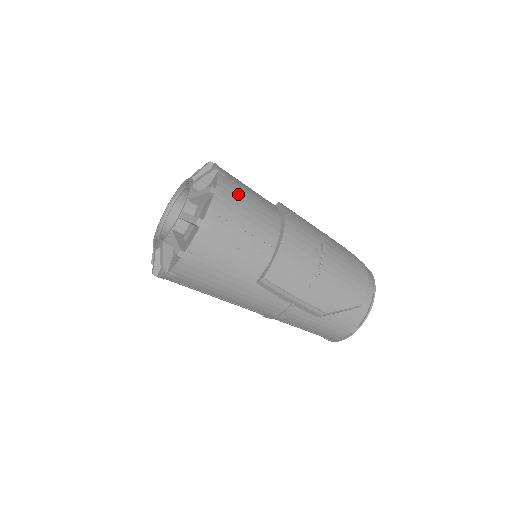
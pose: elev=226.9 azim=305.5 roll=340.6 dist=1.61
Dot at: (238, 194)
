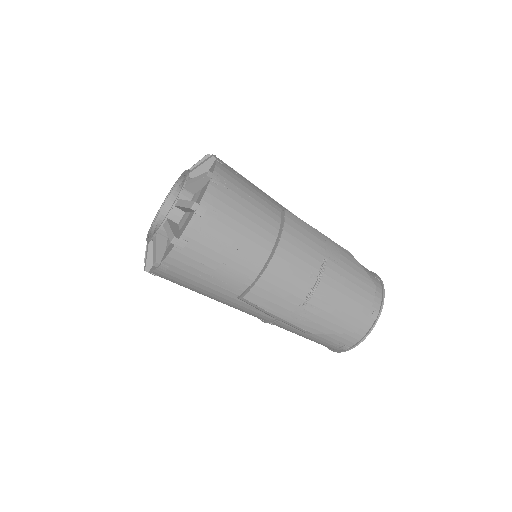
Dot at: (228, 208)
